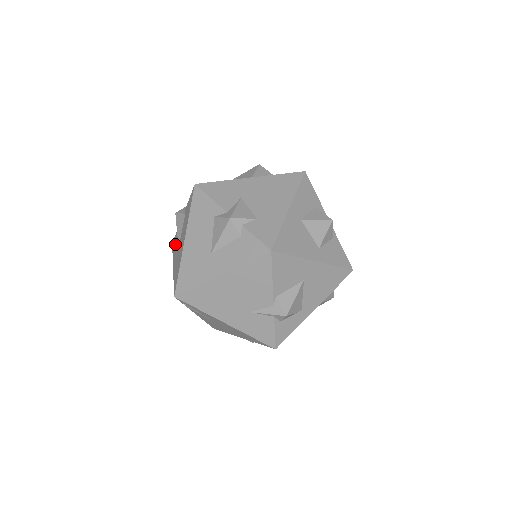
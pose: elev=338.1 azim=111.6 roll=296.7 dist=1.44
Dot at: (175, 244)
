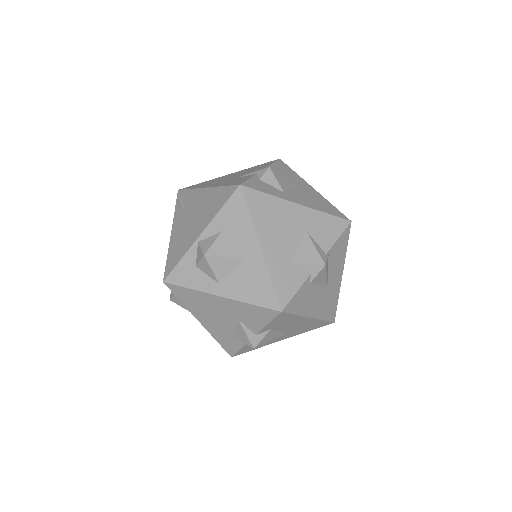
Dot at: occluded
